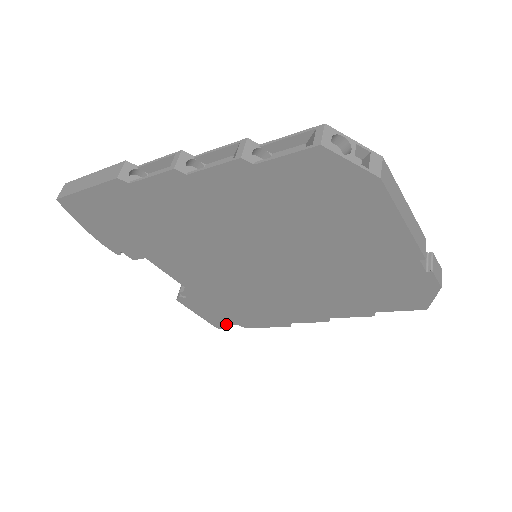
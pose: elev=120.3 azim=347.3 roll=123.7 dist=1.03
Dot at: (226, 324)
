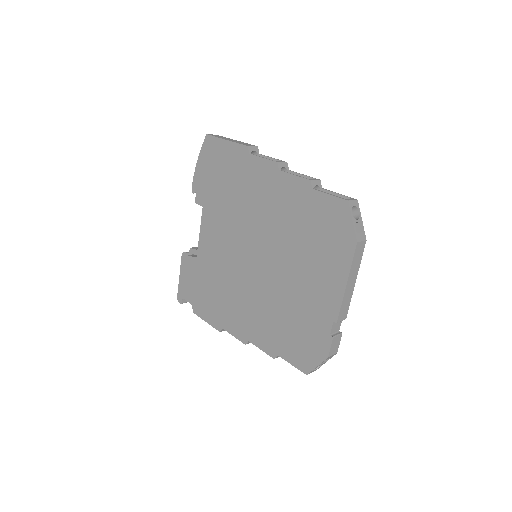
Dot at: (186, 299)
